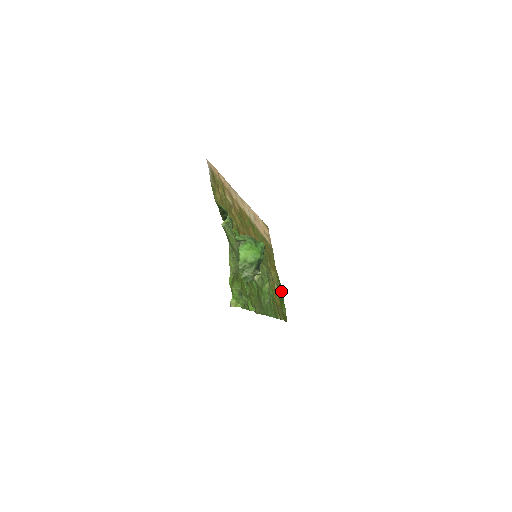
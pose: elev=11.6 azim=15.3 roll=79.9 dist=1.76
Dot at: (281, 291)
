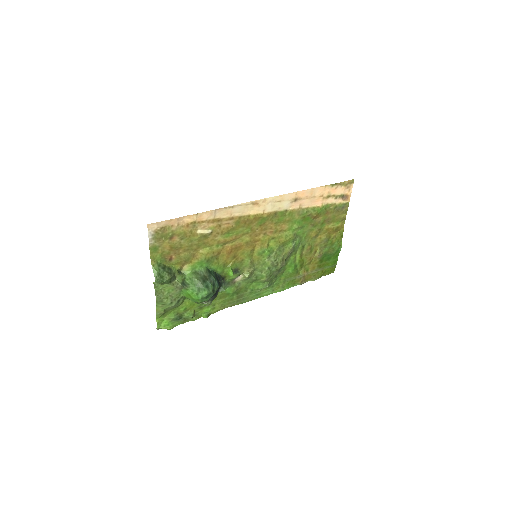
Dot at: (331, 252)
